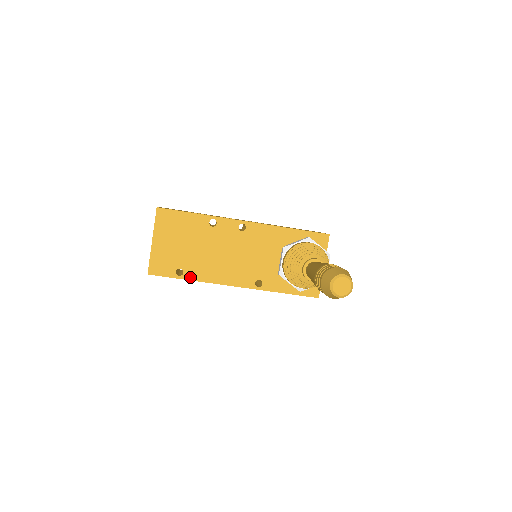
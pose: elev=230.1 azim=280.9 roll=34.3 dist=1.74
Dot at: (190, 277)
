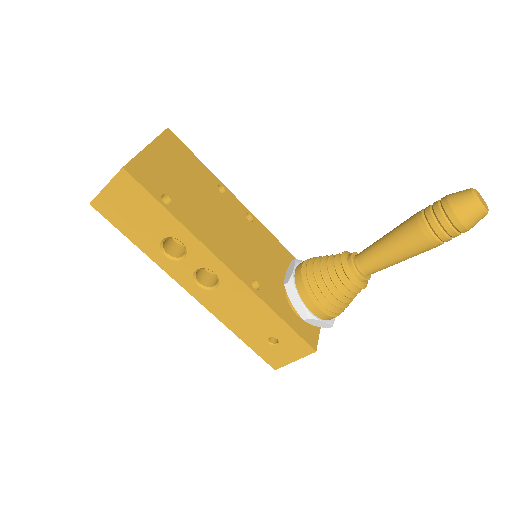
Dot at: (177, 215)
